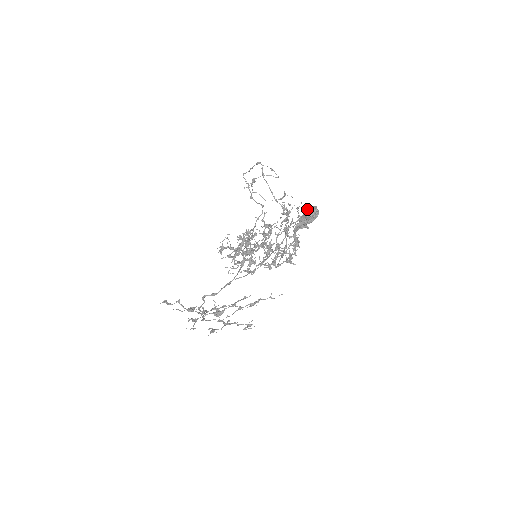
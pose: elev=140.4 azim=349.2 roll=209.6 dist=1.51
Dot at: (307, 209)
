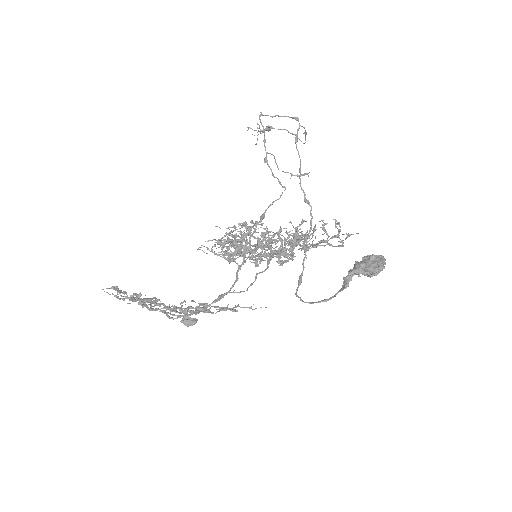
Dot at: (373, 257)
